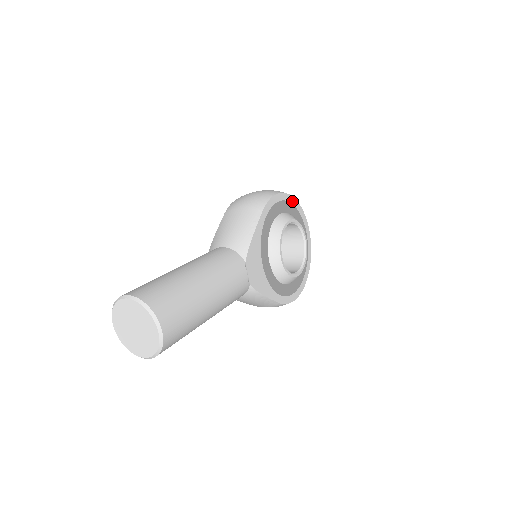
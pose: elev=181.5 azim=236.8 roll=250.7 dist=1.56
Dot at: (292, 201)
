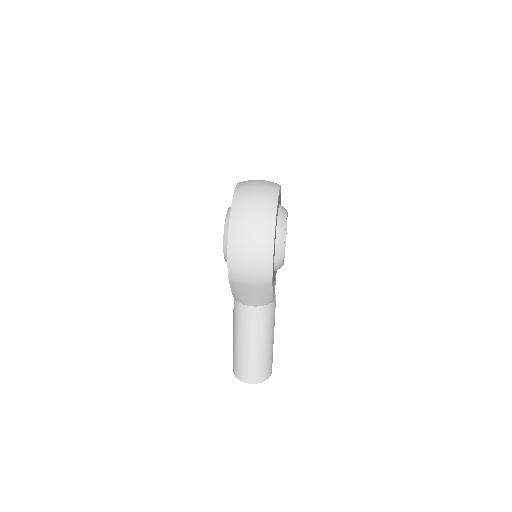
Dot at: (275, 229)
